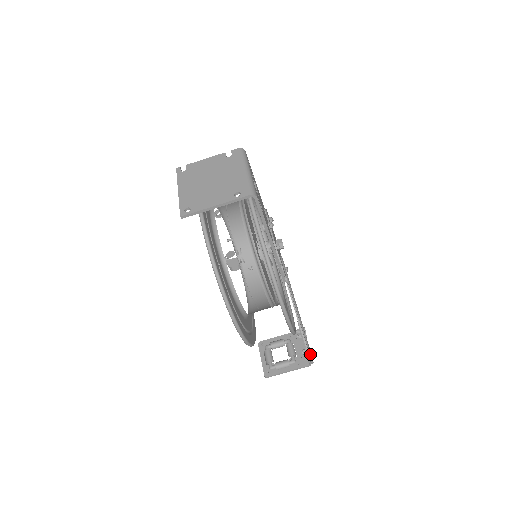
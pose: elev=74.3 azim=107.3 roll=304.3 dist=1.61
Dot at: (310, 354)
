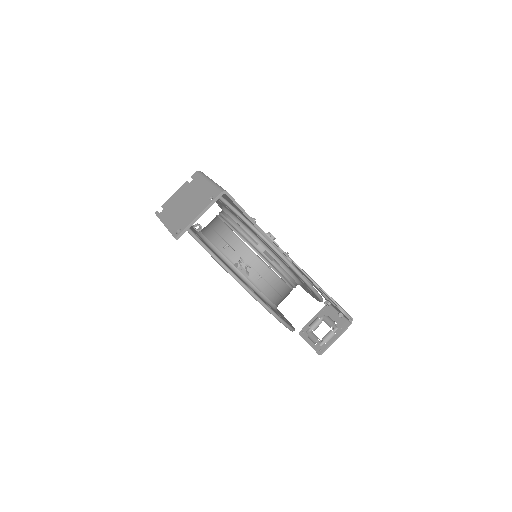
Dot at: occluded
